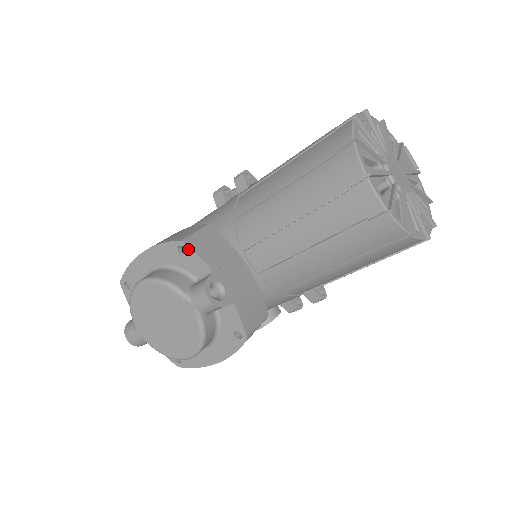
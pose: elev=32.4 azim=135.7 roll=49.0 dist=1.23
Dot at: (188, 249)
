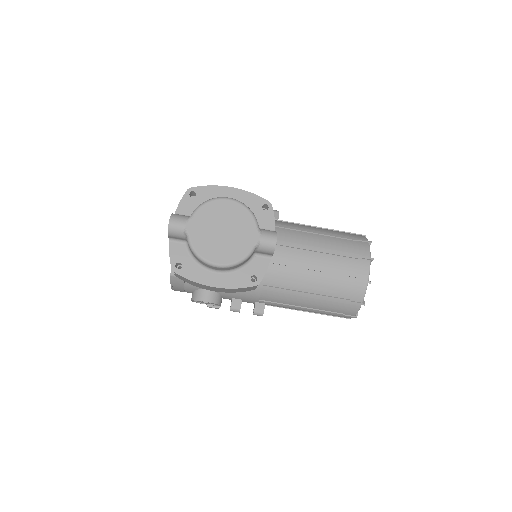
Dot at: (271, 210)
